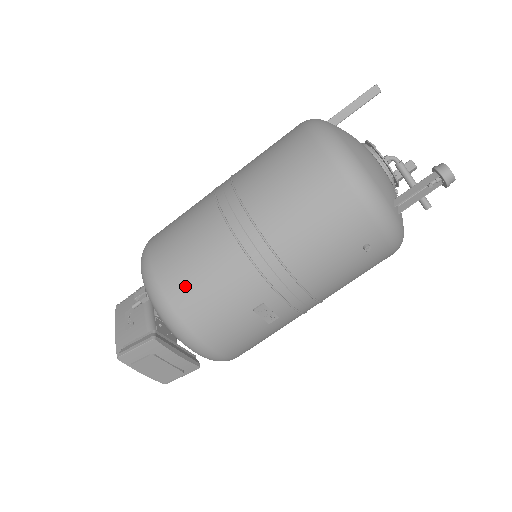
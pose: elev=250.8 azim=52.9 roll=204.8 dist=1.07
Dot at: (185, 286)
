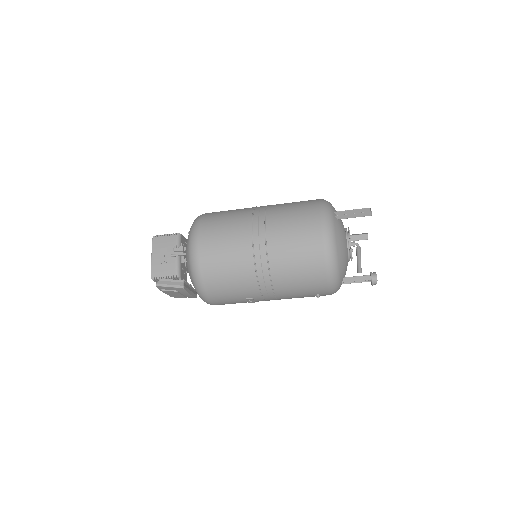
Dot at: (216, 277)
